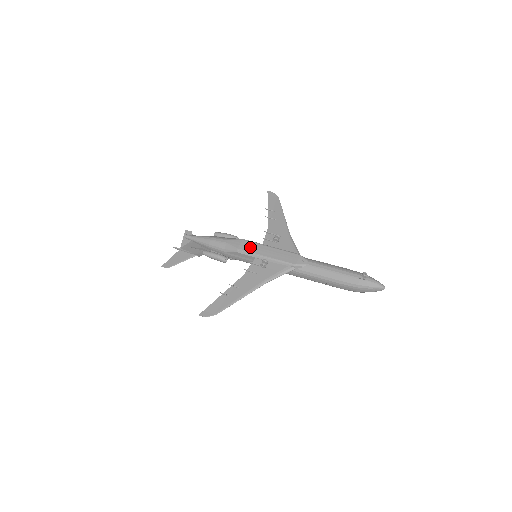
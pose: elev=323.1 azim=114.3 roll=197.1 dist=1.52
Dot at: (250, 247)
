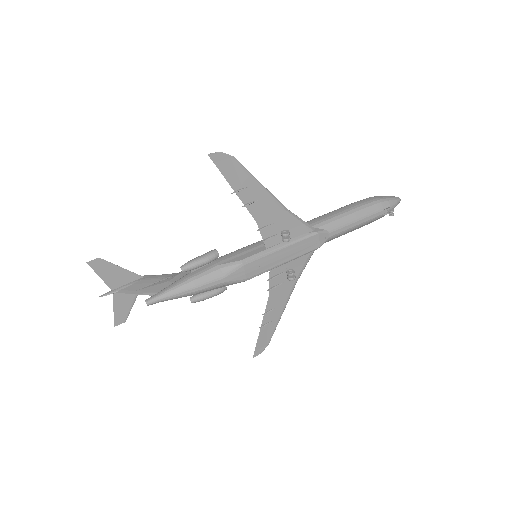
Dot at: (259, 267)
